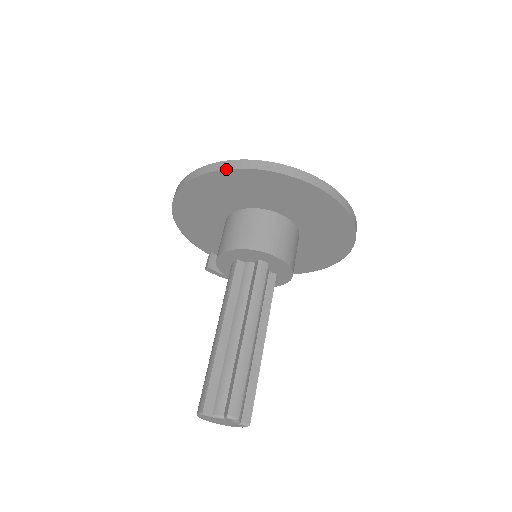
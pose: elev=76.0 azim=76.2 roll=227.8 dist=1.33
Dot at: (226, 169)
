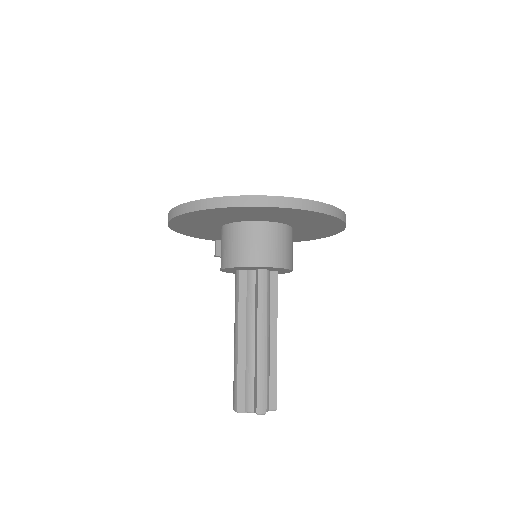
Dot at: (208, 209)
